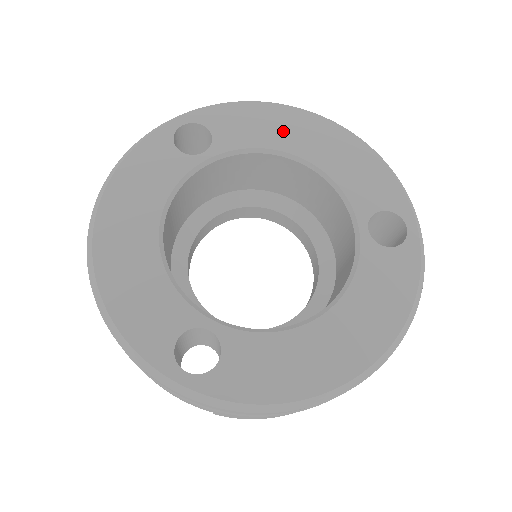
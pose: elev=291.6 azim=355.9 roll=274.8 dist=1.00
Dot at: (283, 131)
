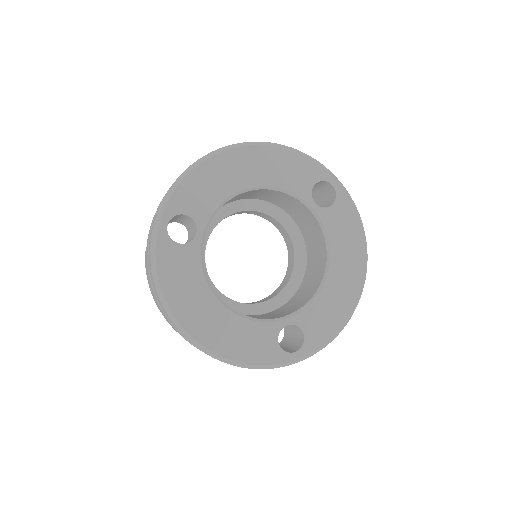
Dot at: (226, 177)
